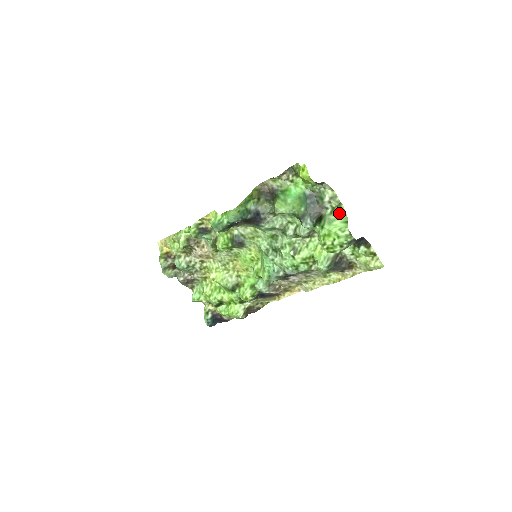
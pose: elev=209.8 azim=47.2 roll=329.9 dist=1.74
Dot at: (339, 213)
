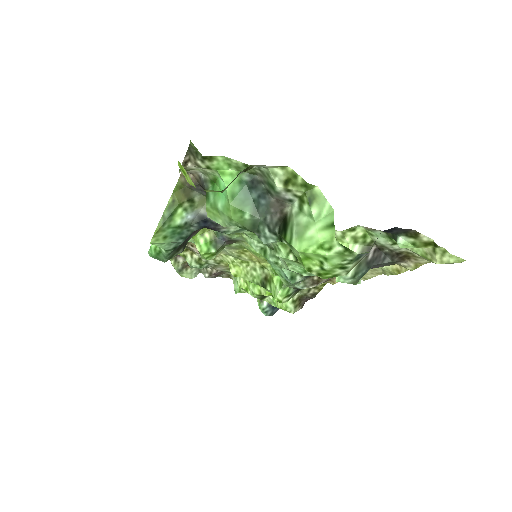
Dot at: (313, 208)
